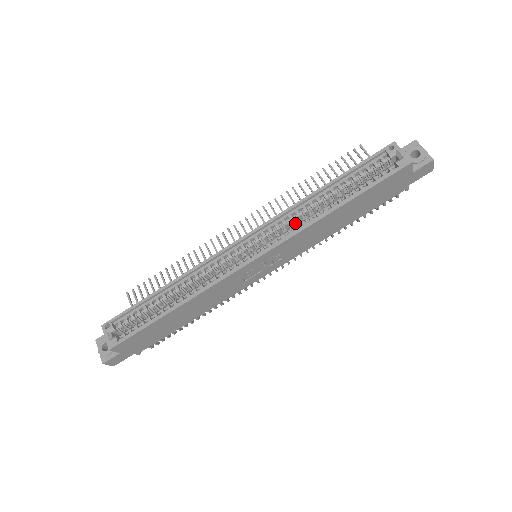
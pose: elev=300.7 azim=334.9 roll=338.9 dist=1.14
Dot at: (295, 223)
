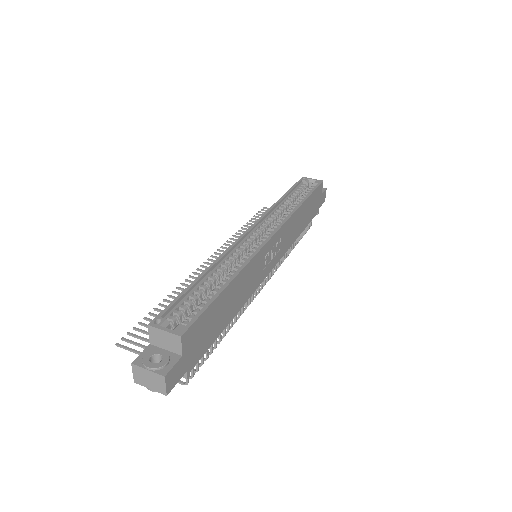
Dot at: occluded
